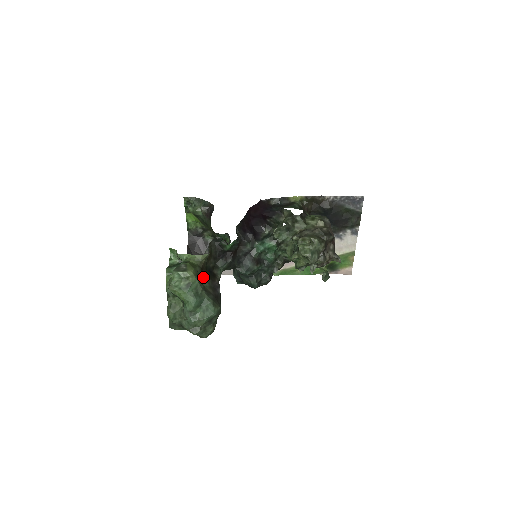
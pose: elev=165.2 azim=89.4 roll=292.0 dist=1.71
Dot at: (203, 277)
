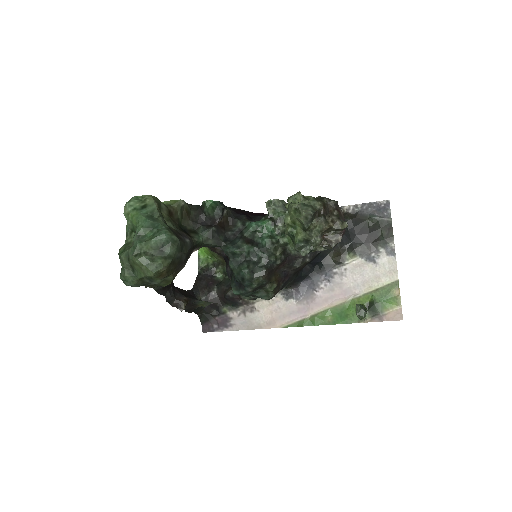
Dot at: (169, 218)
